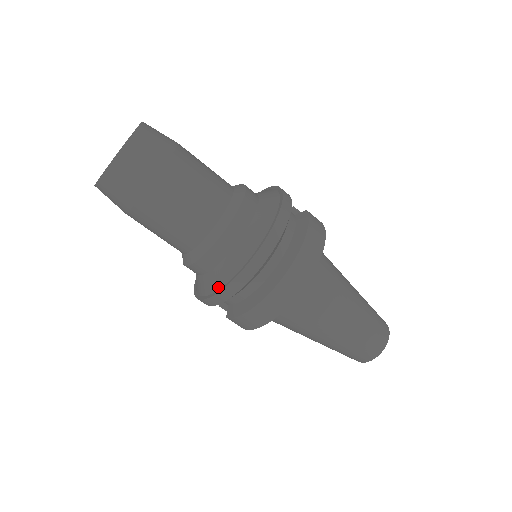
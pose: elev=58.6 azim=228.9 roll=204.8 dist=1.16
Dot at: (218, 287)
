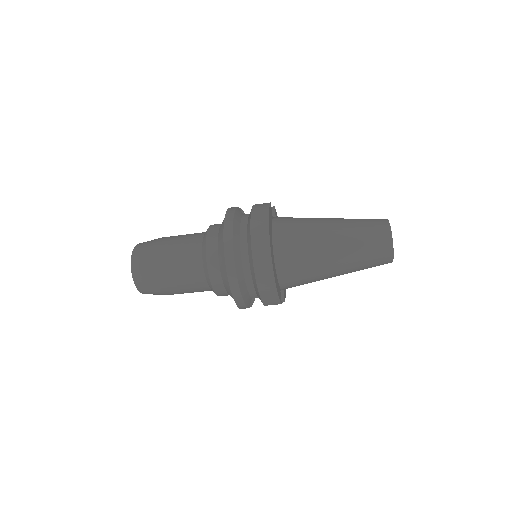
Dot at: (231, 291)
